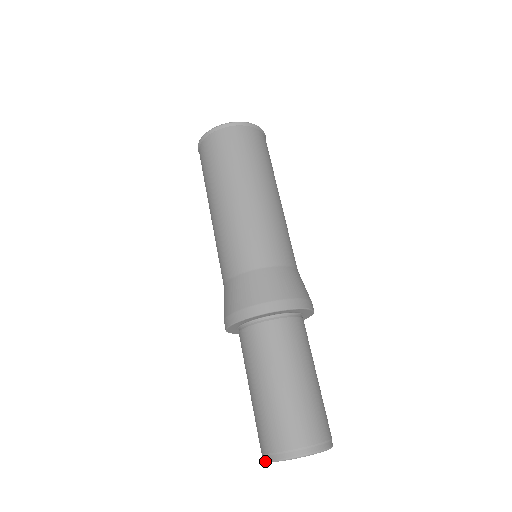
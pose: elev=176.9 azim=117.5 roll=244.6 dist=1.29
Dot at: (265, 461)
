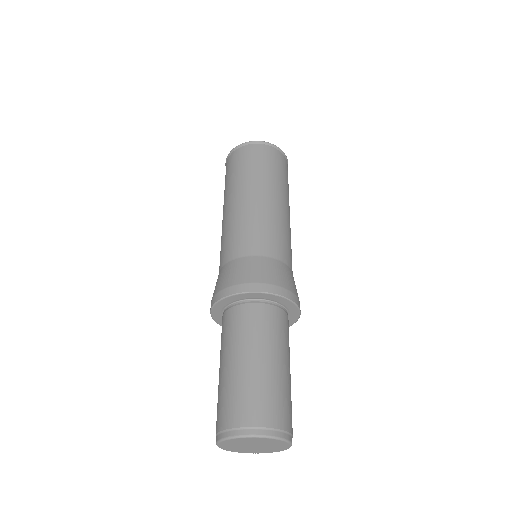
Dot at: (221, 448)
